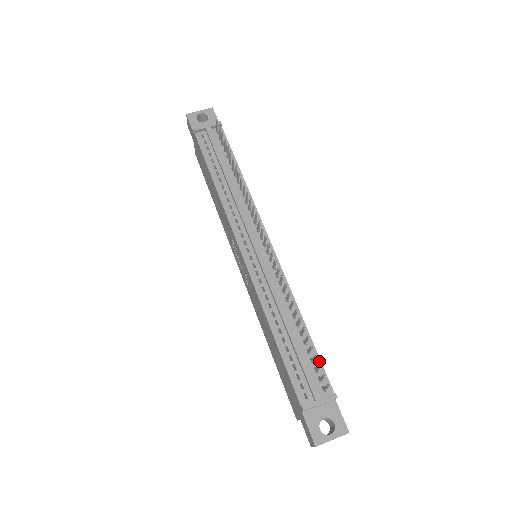
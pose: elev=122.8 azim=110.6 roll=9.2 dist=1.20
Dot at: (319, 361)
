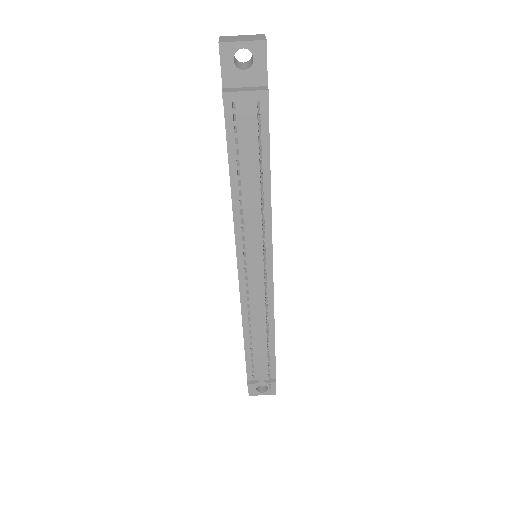
Dot at: (274, 361)
